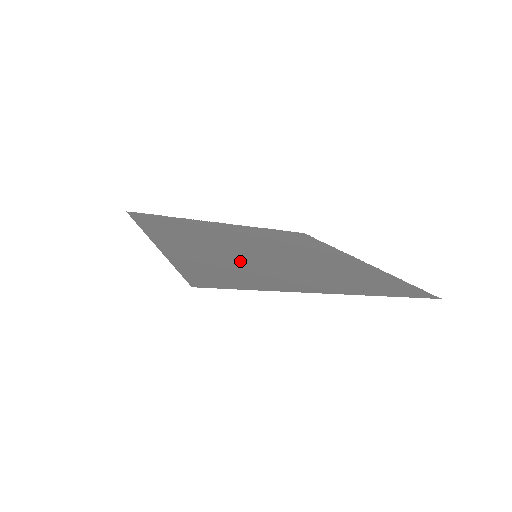
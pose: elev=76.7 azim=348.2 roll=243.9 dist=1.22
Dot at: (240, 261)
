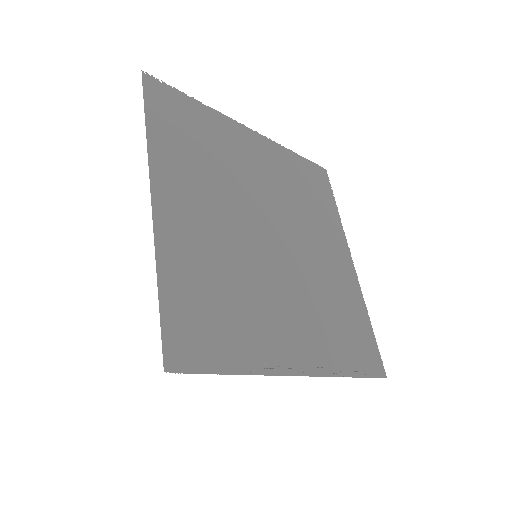
Dot at: (235, 276)
